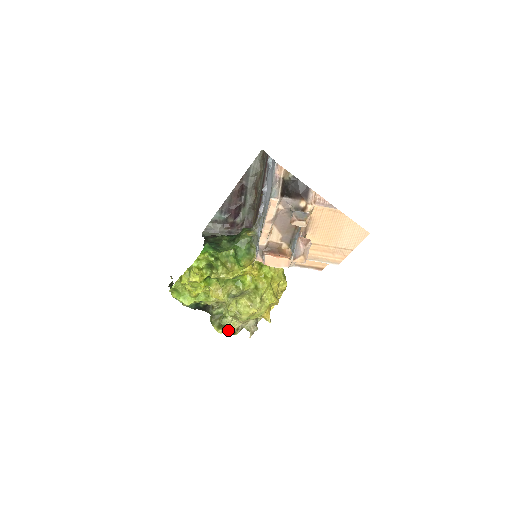
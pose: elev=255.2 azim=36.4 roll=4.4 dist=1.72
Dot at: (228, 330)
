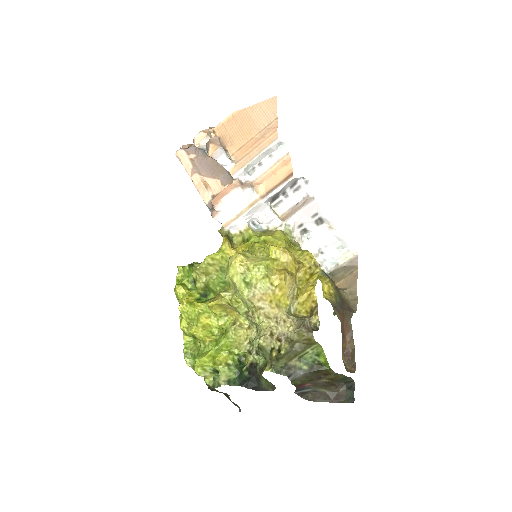
Dot at: (258, 341)
